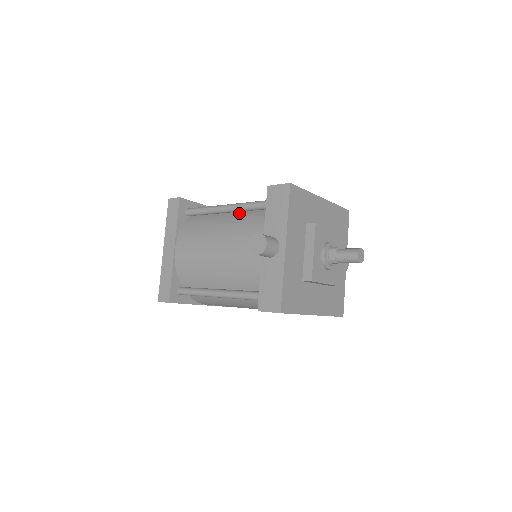
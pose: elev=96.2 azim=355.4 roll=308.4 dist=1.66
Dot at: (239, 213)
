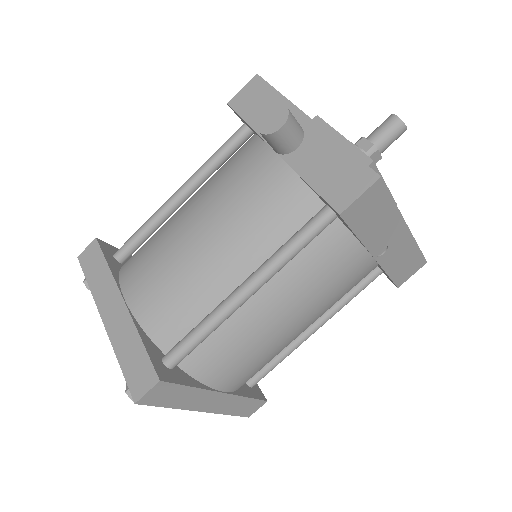
Dot at: (203, 185)
